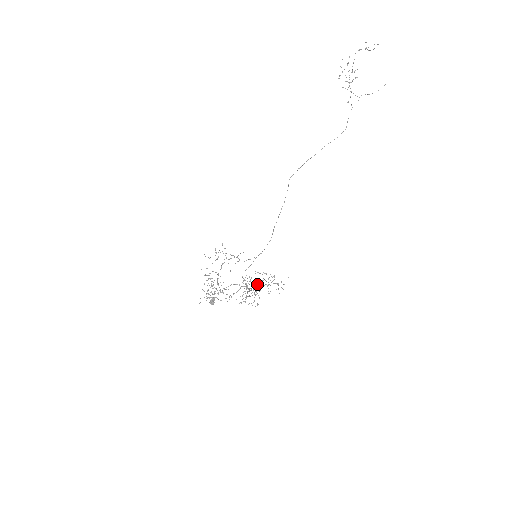
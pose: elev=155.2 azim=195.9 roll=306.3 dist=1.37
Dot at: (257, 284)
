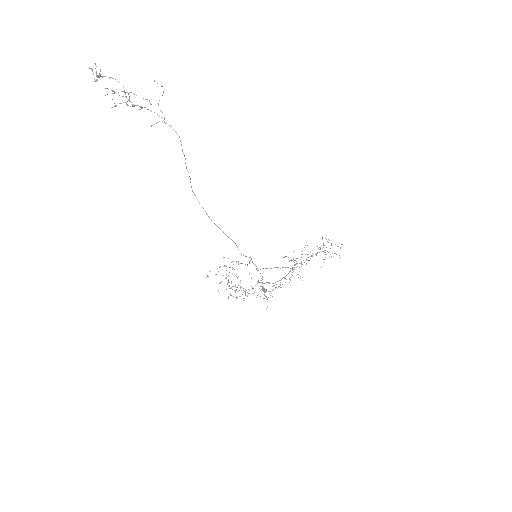
Dot at: occluded
